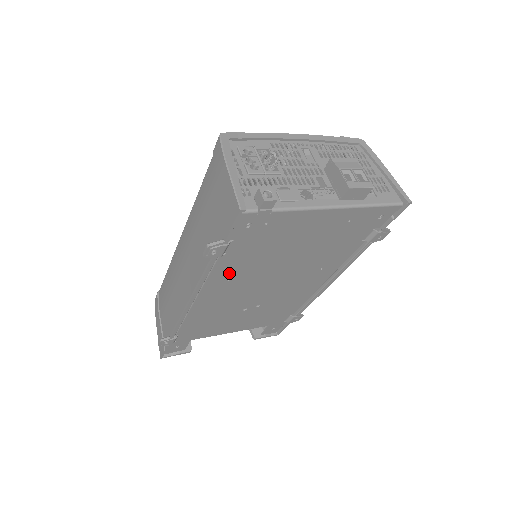
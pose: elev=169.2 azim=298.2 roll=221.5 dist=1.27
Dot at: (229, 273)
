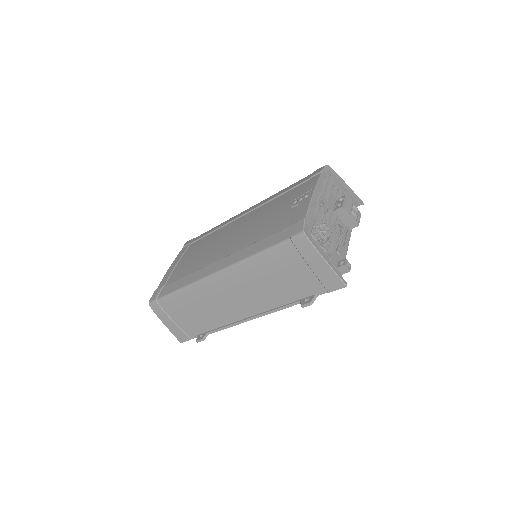
Dot at: occluded
